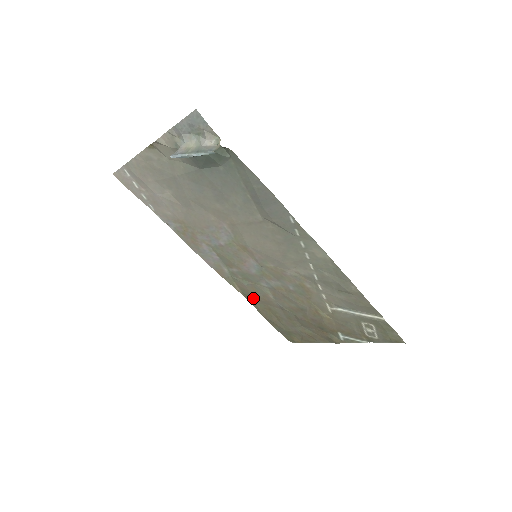
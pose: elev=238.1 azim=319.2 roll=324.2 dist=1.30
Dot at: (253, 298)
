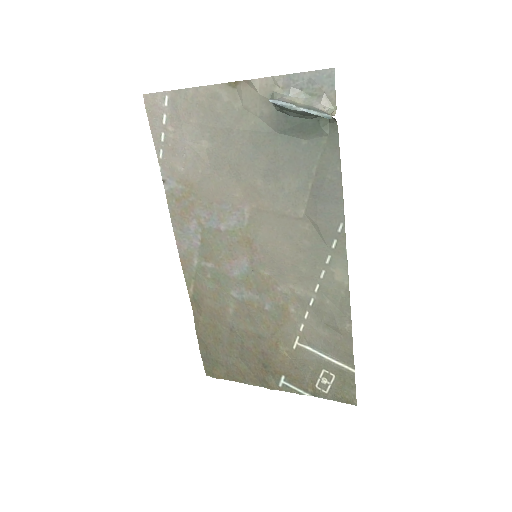
Dot at: (203, 307)
